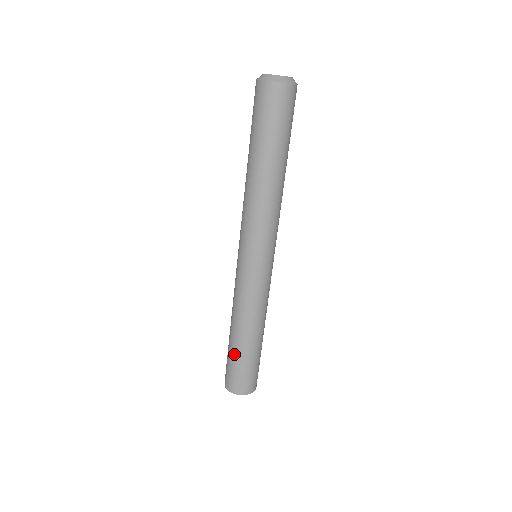
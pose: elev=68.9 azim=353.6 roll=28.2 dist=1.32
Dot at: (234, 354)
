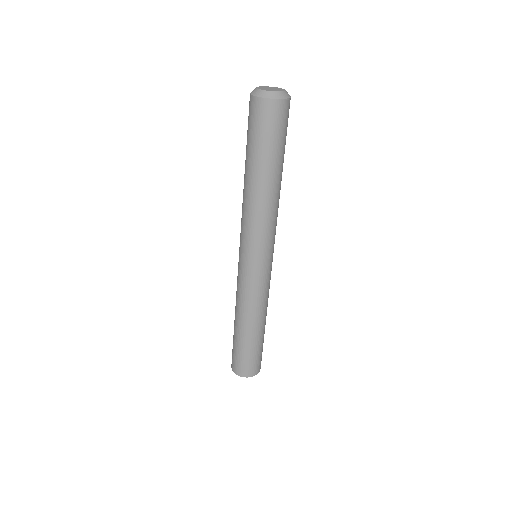
Dot at: (247, 346)
